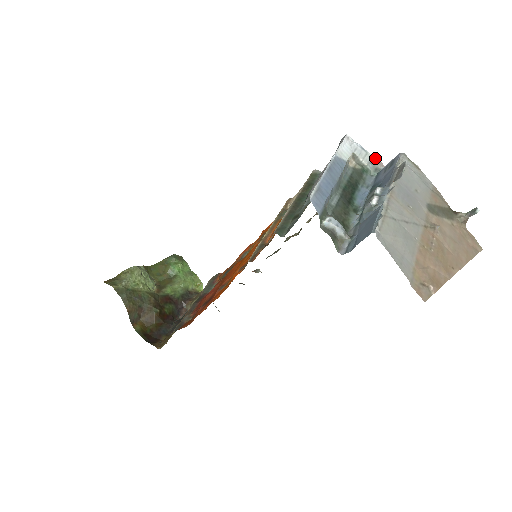
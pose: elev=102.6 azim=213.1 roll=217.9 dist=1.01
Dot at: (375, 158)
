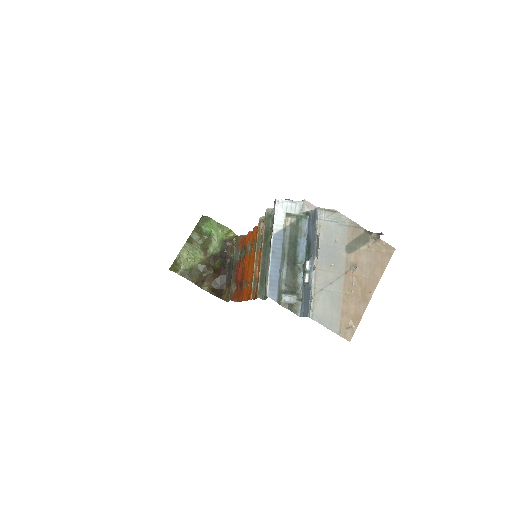
Dot at: (304, 203)
